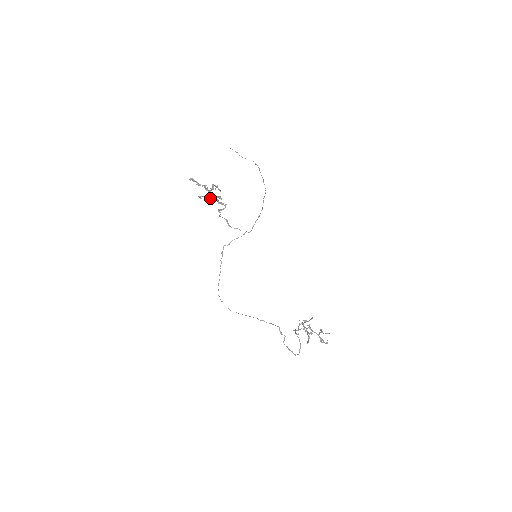
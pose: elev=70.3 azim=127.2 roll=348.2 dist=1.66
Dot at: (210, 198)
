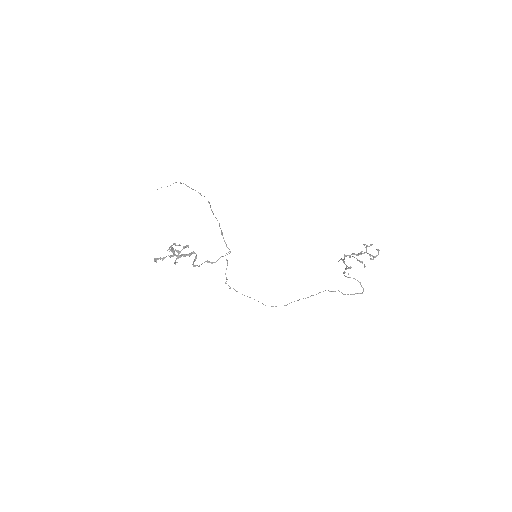
Dot at: occluded
